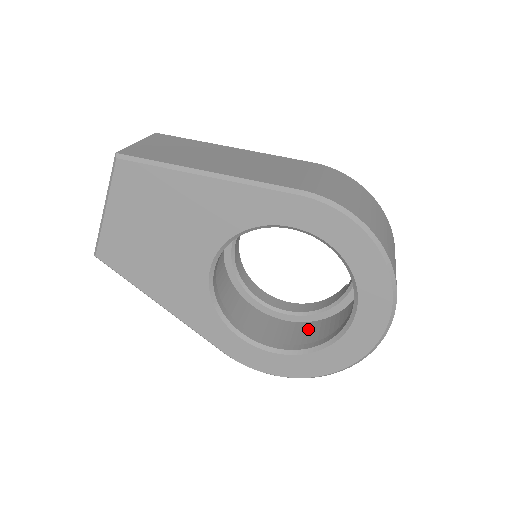
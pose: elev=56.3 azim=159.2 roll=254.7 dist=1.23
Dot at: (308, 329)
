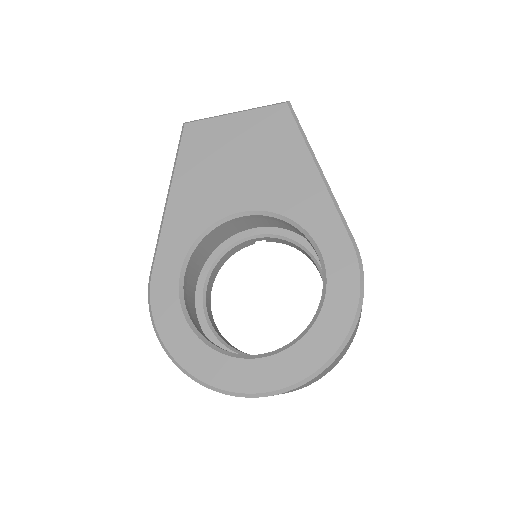
Dot at: occluded
